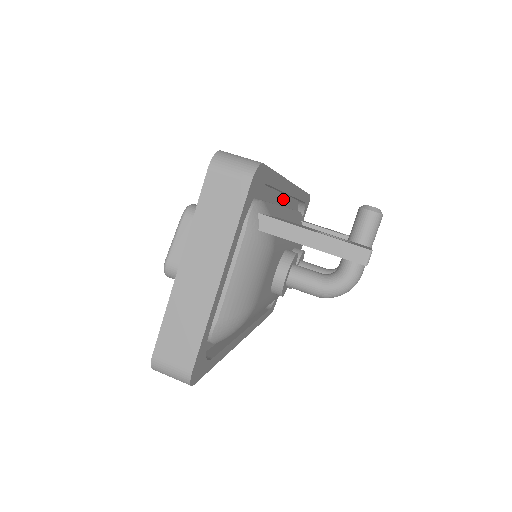
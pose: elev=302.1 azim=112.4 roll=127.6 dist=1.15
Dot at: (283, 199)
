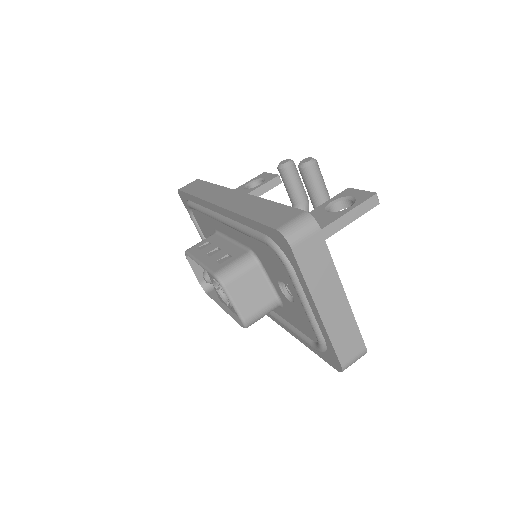
Dot at: occluded
